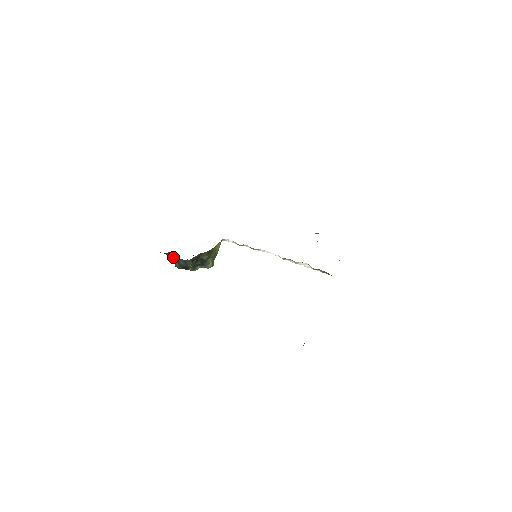
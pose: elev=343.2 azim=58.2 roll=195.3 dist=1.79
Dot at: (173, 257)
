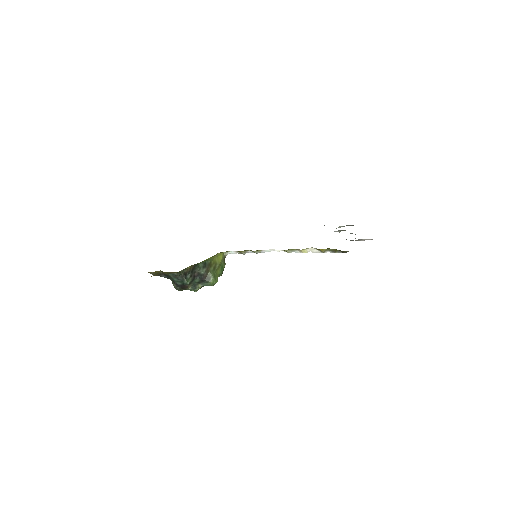
Dot at: (169, 278)
